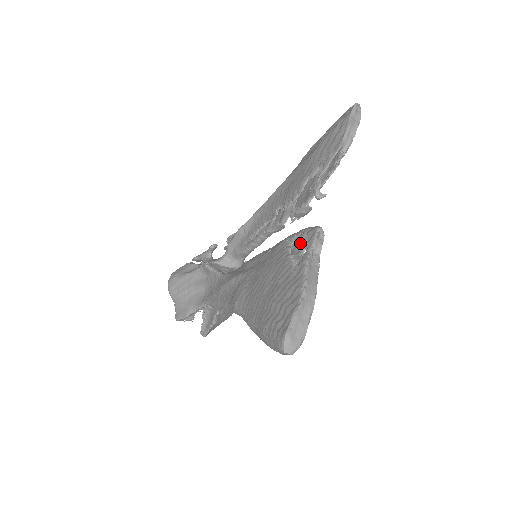
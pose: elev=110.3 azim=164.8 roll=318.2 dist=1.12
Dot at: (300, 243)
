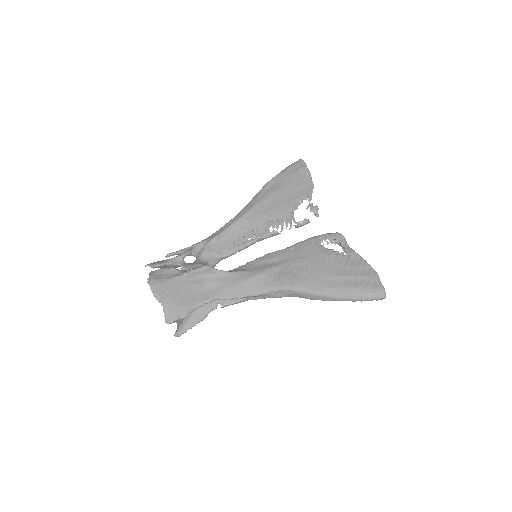
Dot at: occluded
